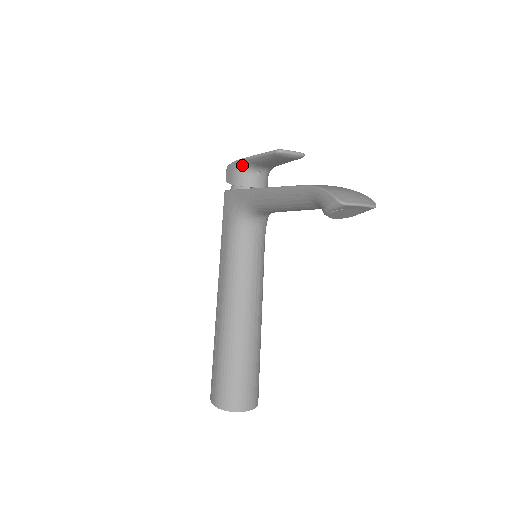
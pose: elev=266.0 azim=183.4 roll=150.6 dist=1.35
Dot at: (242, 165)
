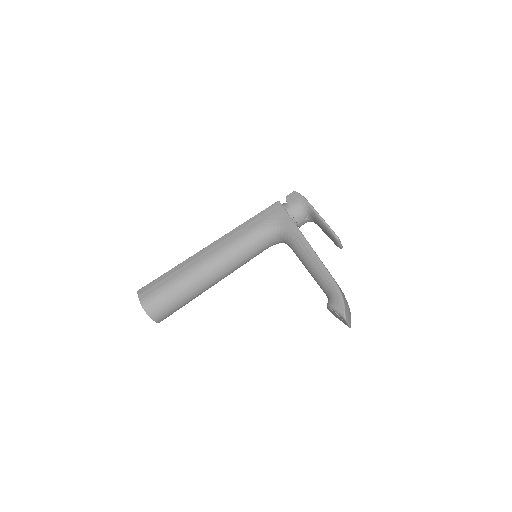
Dot at: (307, 207)
